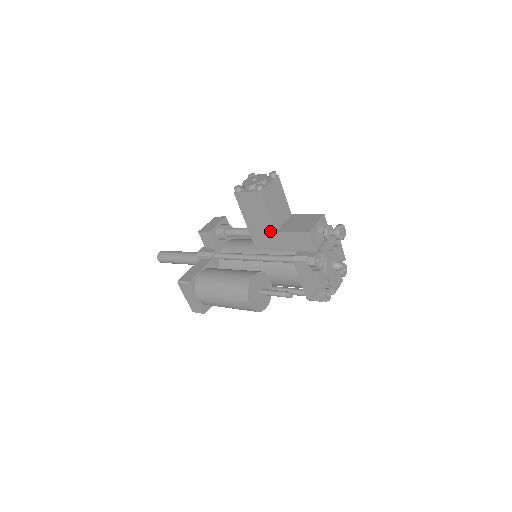
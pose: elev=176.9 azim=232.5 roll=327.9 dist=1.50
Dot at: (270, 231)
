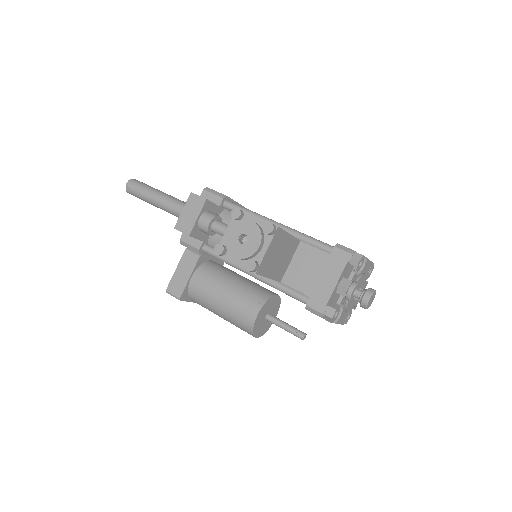
Dot at: occluded
